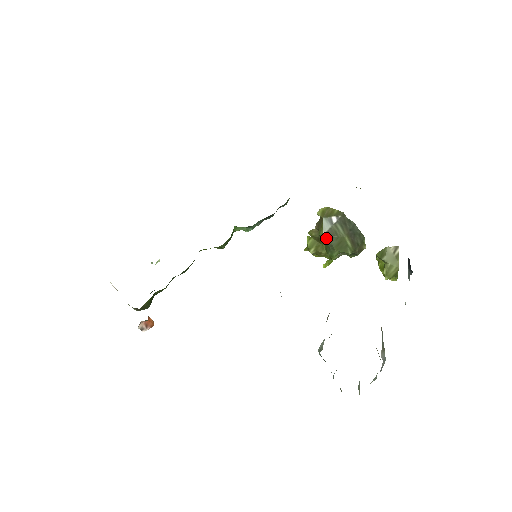
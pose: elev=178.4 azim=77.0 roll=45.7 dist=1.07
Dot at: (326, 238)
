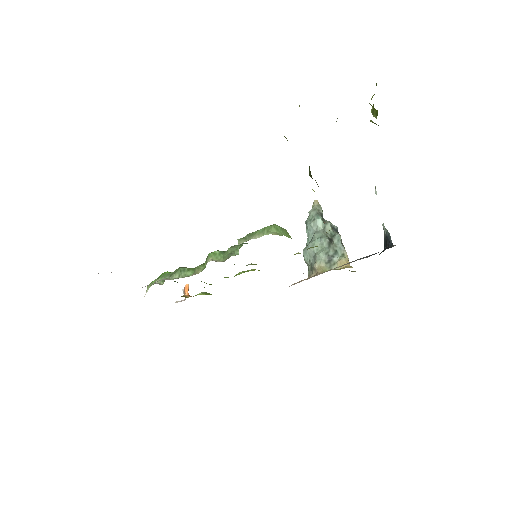
Dot at: occluded
